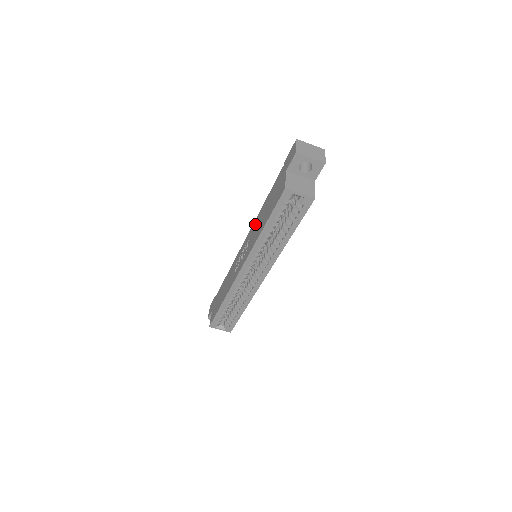
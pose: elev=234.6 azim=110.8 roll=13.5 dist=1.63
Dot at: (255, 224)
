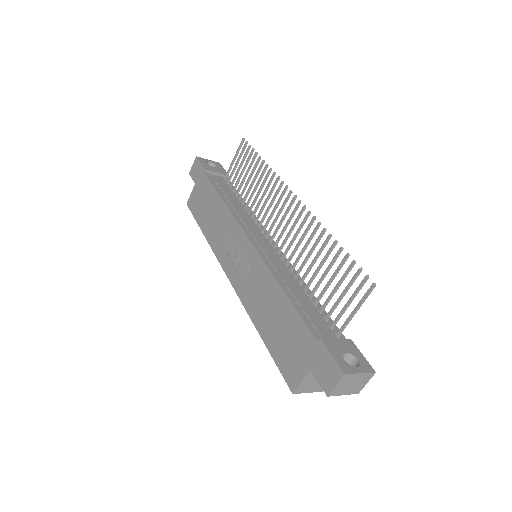
Dot at: (263, 279)
